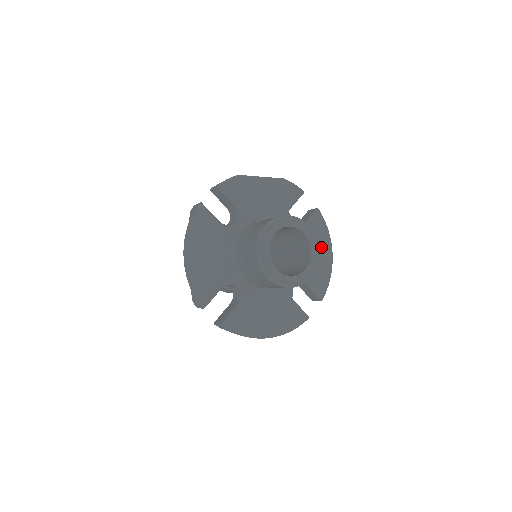
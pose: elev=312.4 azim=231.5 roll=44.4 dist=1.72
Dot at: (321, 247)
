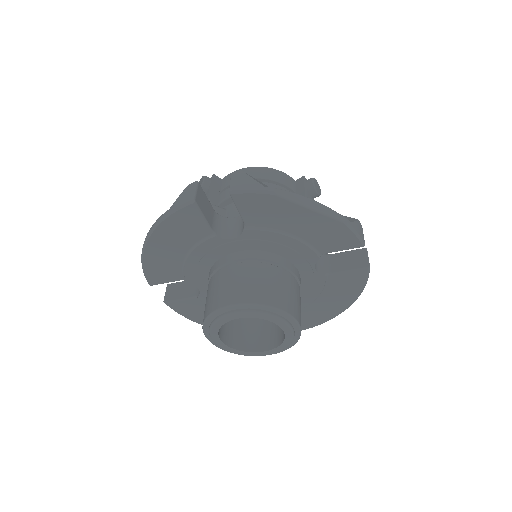
Dot at: (337, 299)
